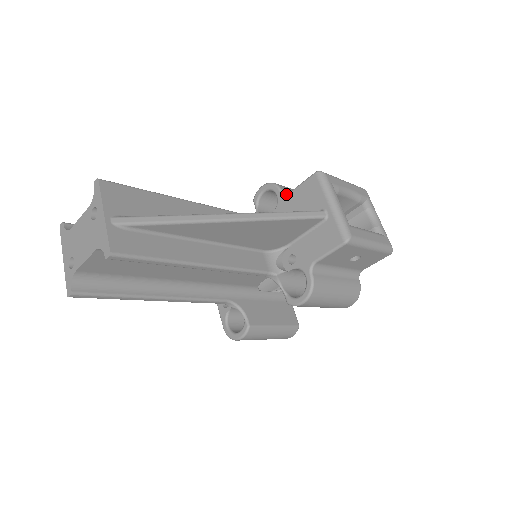
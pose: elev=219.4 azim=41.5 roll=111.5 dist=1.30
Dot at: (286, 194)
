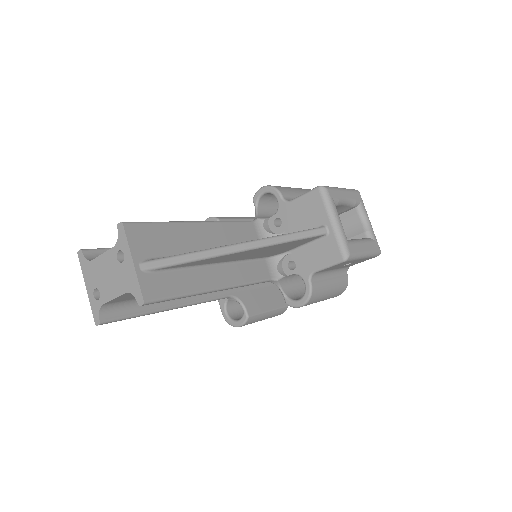
Dot at: (287, 202)
